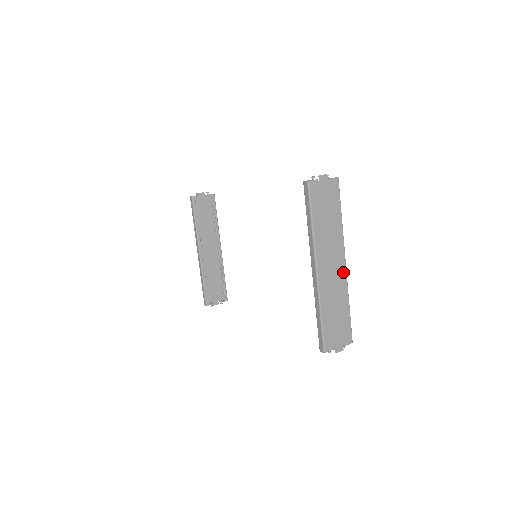
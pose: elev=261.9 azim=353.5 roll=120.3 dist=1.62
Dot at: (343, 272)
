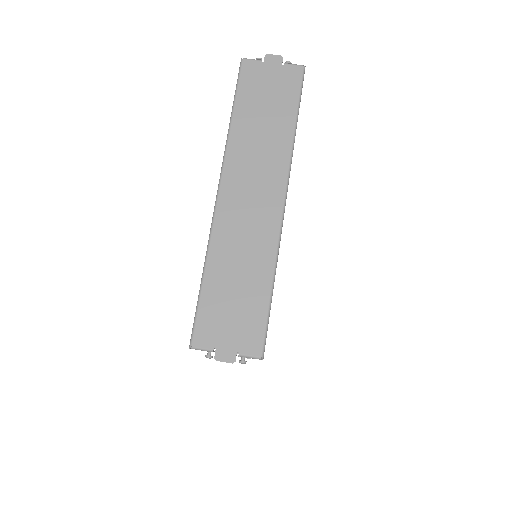
Dot at: (274, 215)
